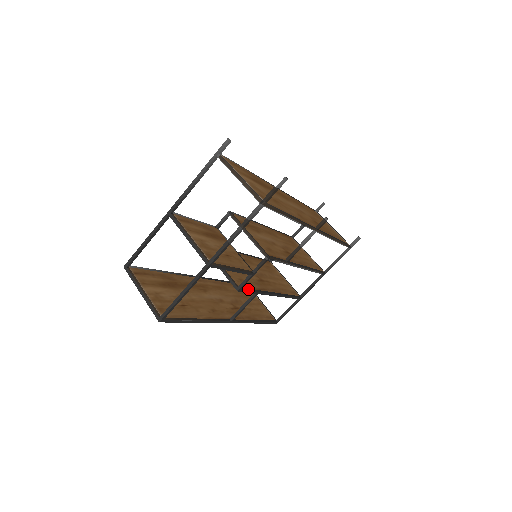
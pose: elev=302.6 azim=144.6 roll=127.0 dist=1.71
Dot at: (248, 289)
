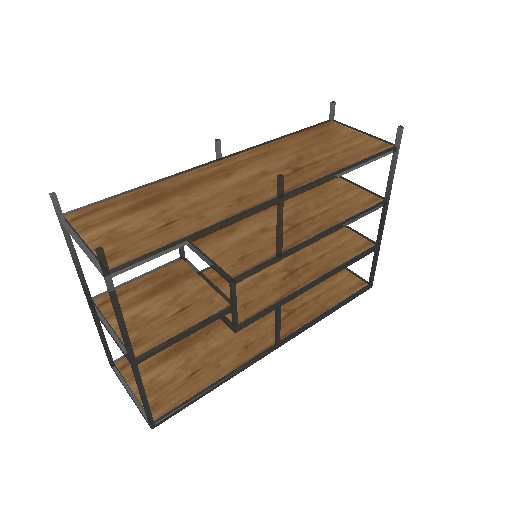
Dot at: (255, 315)
